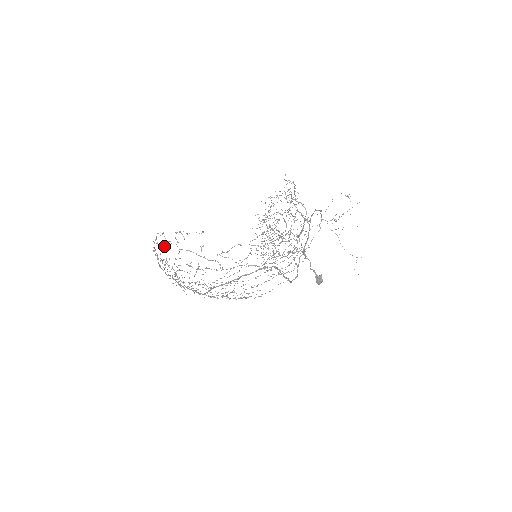
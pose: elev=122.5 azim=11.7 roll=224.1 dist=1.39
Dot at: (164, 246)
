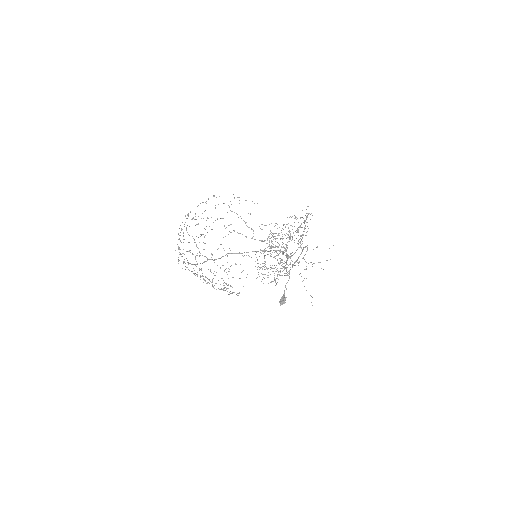
Dot at: (215, 205)
